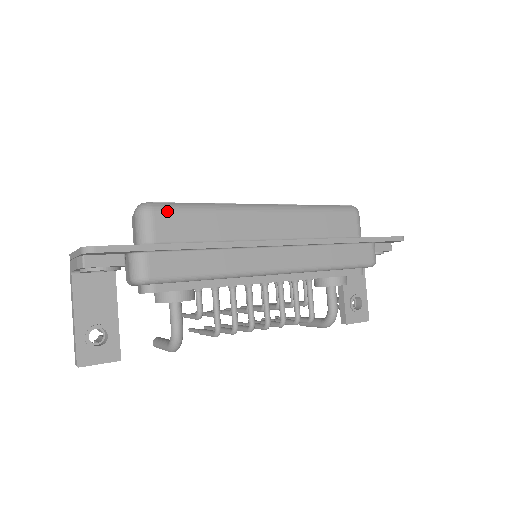
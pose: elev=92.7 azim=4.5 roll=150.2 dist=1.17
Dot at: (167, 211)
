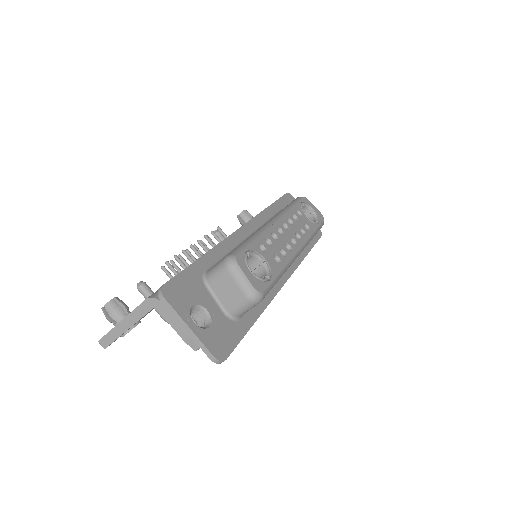
Dot at: occluded
